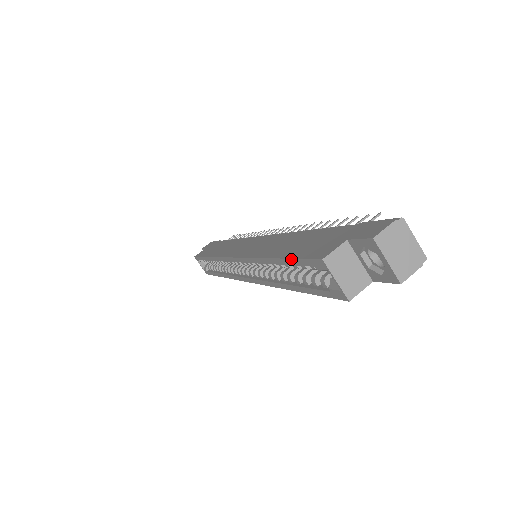
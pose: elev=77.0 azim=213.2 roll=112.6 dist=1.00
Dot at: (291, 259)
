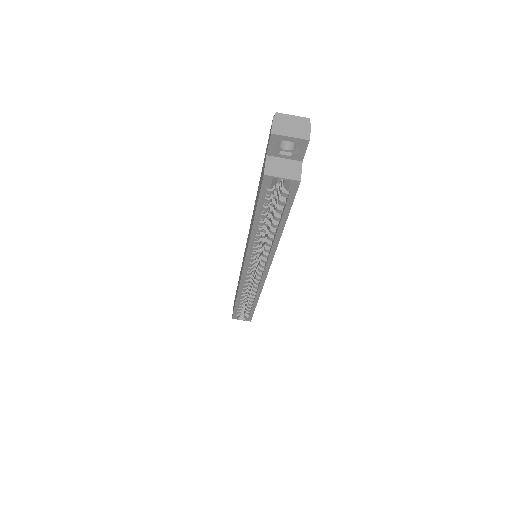
Dot at: (257, 205)
